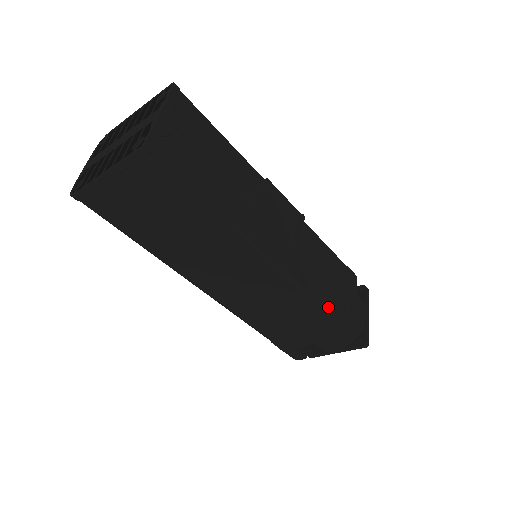
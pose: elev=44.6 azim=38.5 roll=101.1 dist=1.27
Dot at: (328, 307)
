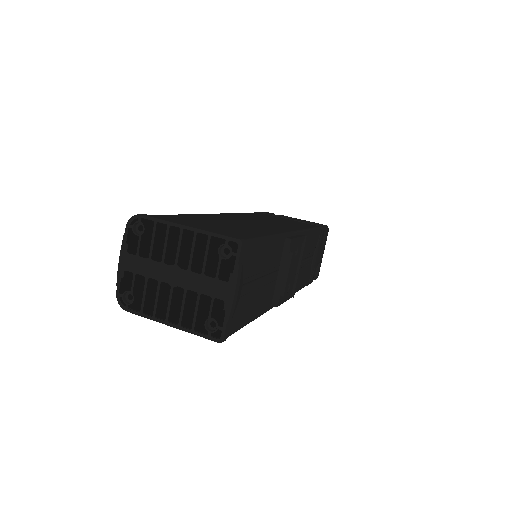
Dot at: (302, 285)
